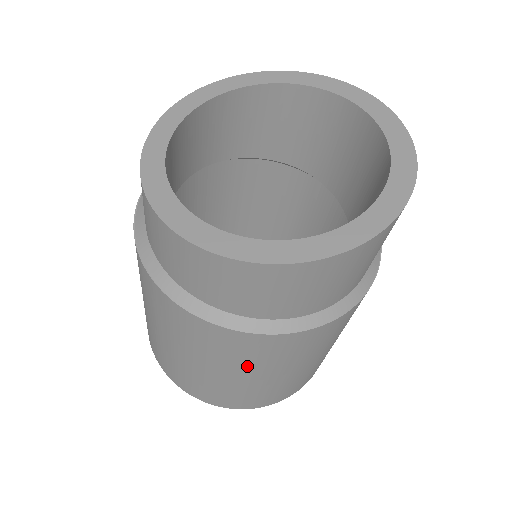
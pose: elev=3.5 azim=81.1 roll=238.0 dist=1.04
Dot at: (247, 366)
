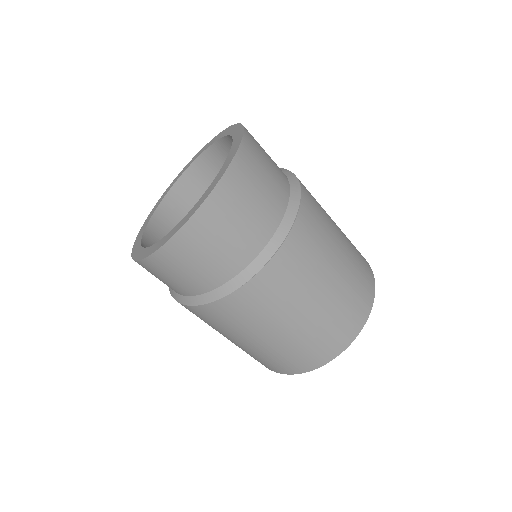
Dot at: (216, 329)
